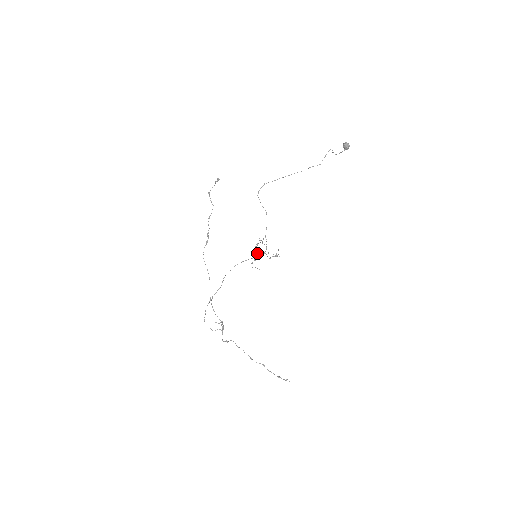
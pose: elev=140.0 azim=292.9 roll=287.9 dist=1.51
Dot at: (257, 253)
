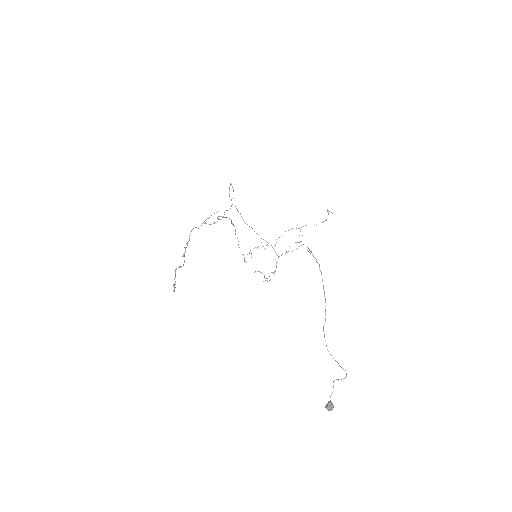
Dot at: occluded
